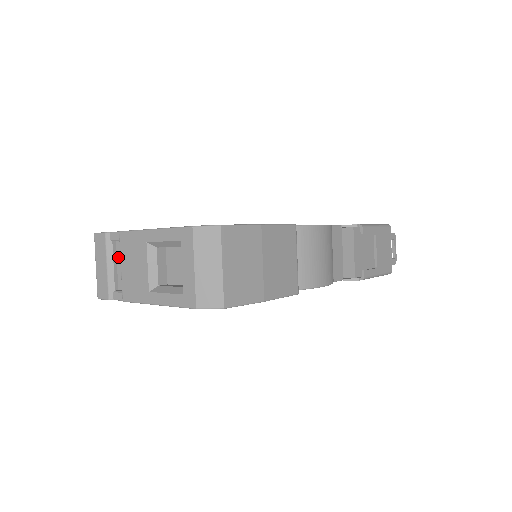
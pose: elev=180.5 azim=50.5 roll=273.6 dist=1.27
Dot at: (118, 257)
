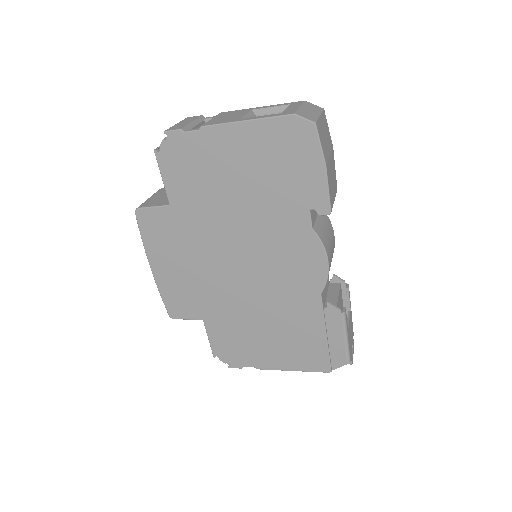
Dot at: occluded
